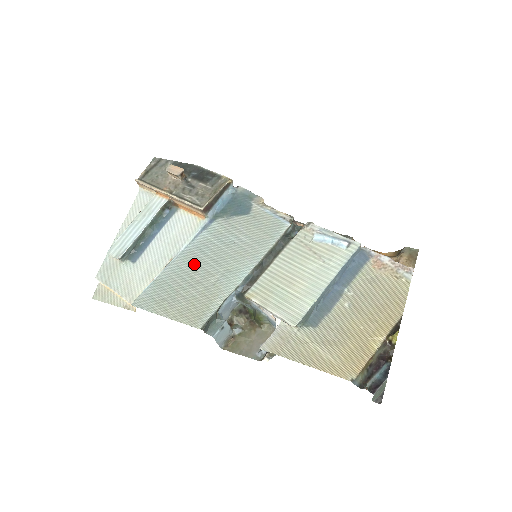
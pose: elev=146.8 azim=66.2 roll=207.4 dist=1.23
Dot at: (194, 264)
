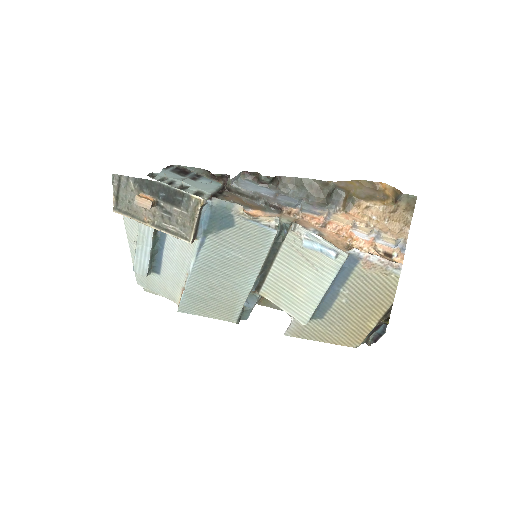
Dot at: (208, 277)
